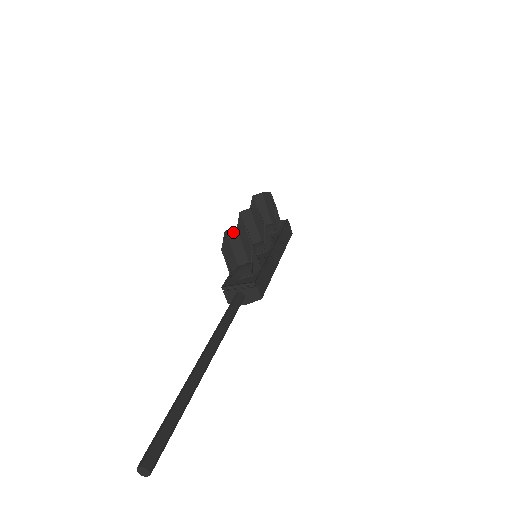
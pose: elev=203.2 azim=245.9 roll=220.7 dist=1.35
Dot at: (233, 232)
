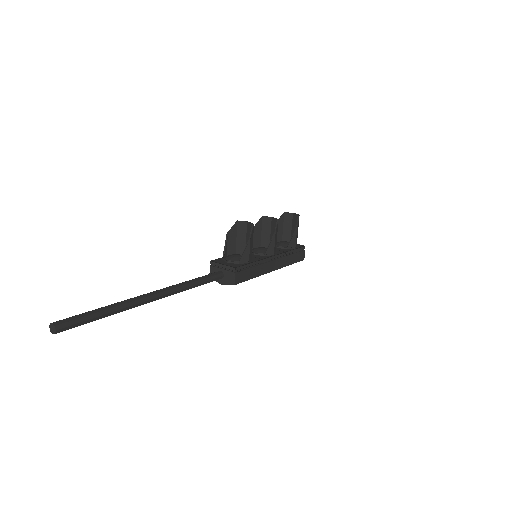
Dot at: (243, 224)
